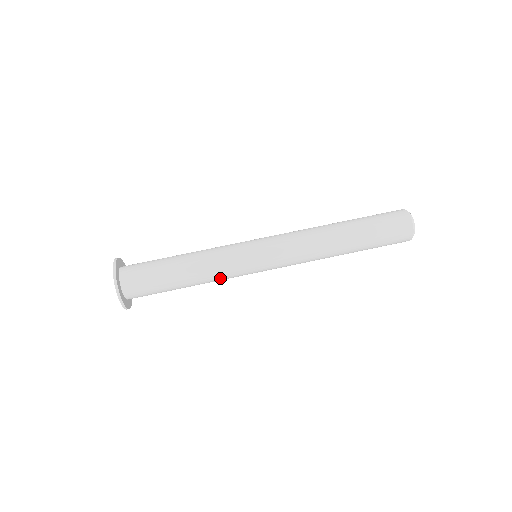
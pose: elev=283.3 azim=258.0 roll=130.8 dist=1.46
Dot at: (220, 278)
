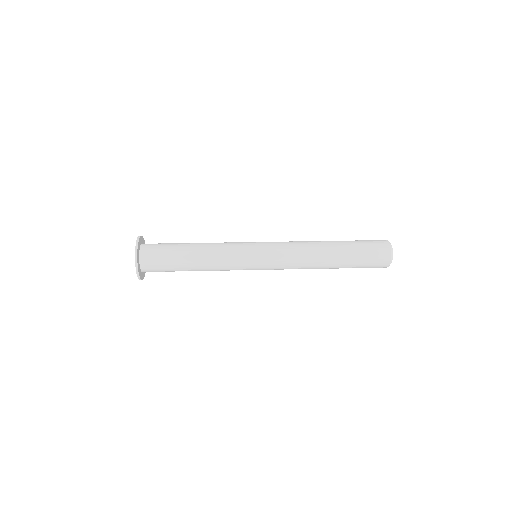
Dot at: (223, 269)
